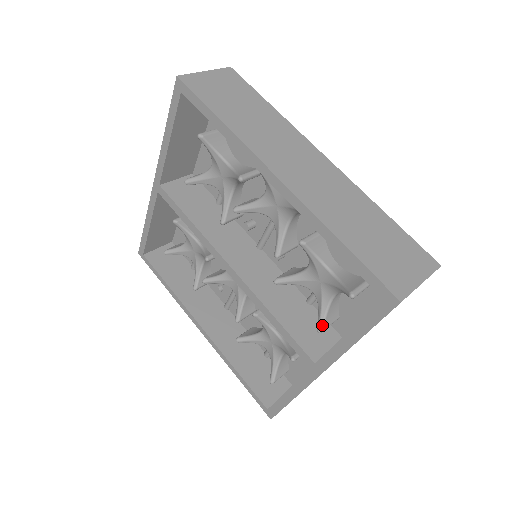
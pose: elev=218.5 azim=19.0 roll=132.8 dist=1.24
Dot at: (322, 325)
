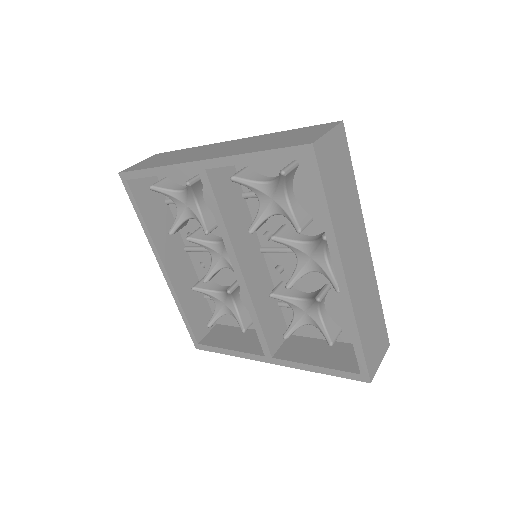
Dot at: (289, 336)
